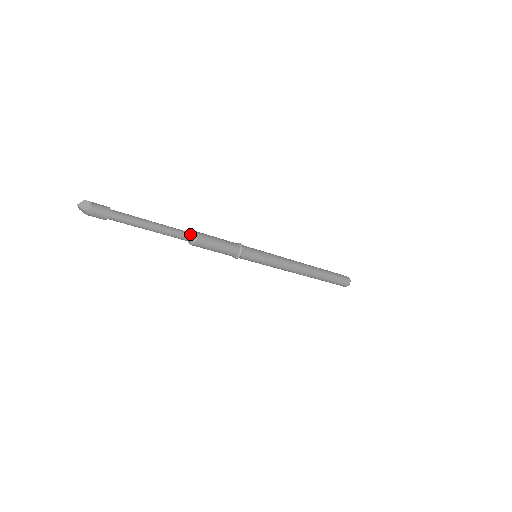
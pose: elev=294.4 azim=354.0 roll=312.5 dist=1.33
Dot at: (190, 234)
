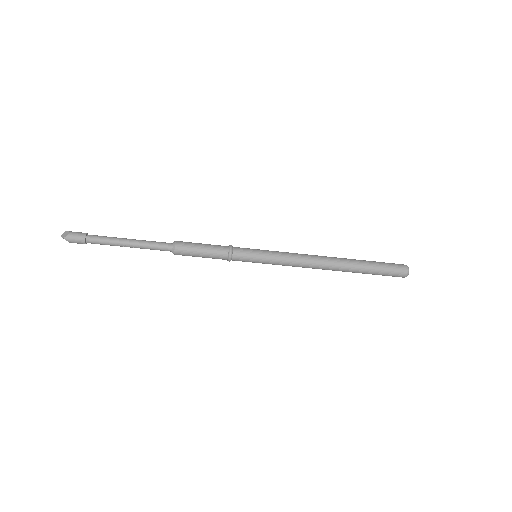
Dot at: (169, 244)
